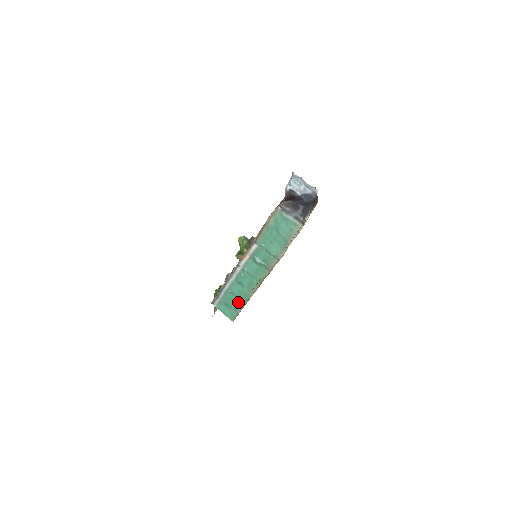
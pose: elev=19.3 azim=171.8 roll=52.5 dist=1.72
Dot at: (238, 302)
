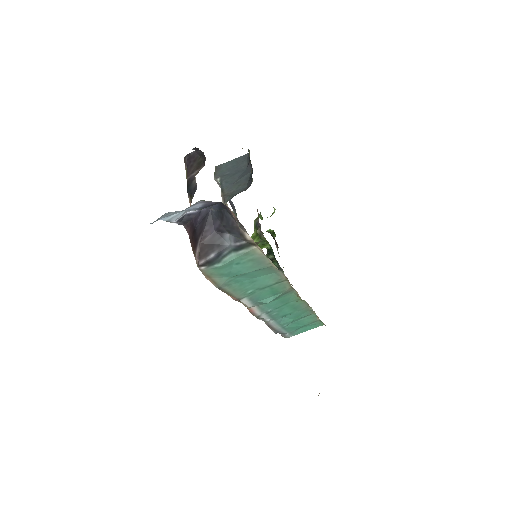
Dot at: (306, 319)
